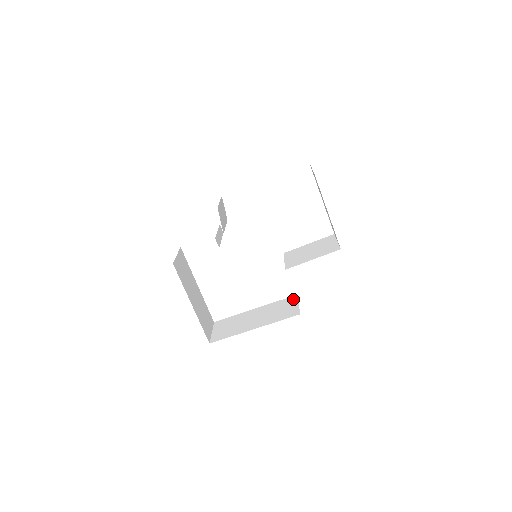
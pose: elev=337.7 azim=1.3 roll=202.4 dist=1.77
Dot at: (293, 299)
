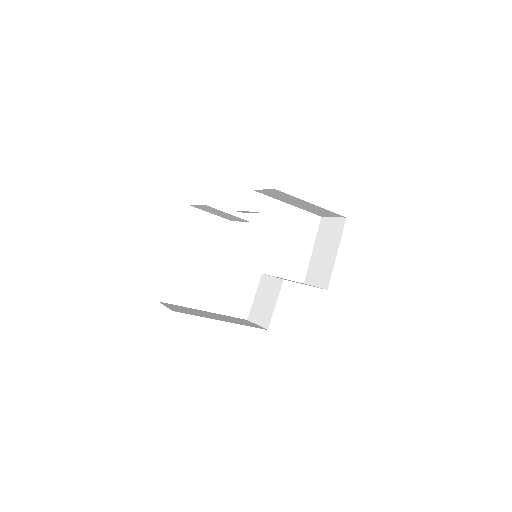
Dot at: occluded
